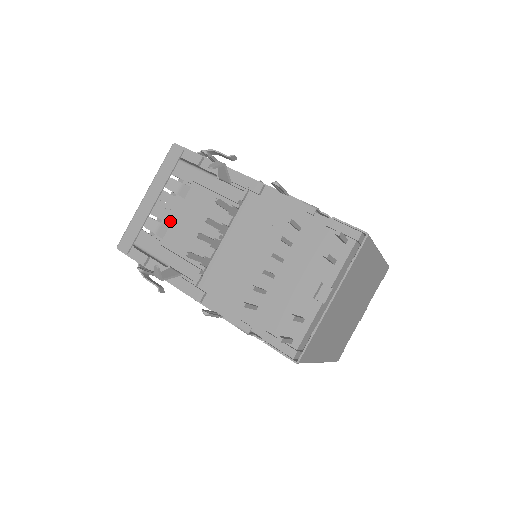
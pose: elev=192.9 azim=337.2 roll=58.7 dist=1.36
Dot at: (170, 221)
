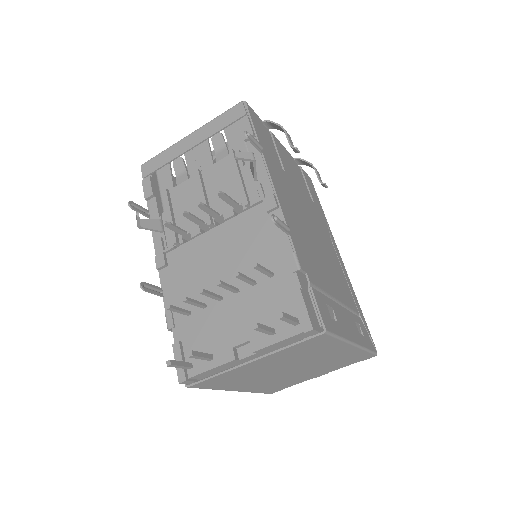
Dot at: (192, 175)
